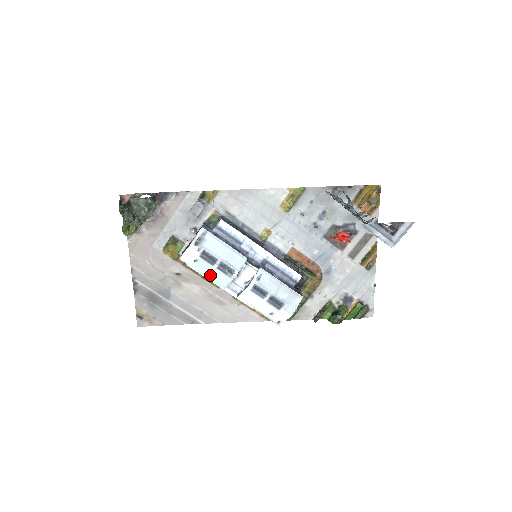
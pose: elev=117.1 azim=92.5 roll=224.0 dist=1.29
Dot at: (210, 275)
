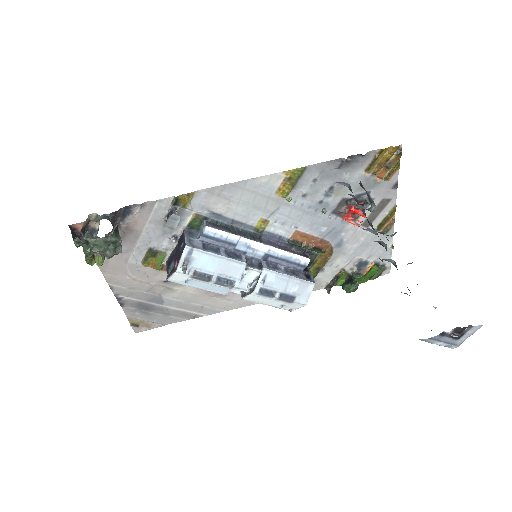
Dot at: (207, 288)
